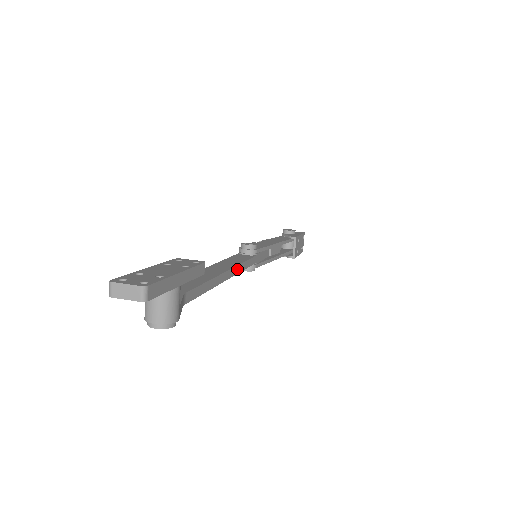
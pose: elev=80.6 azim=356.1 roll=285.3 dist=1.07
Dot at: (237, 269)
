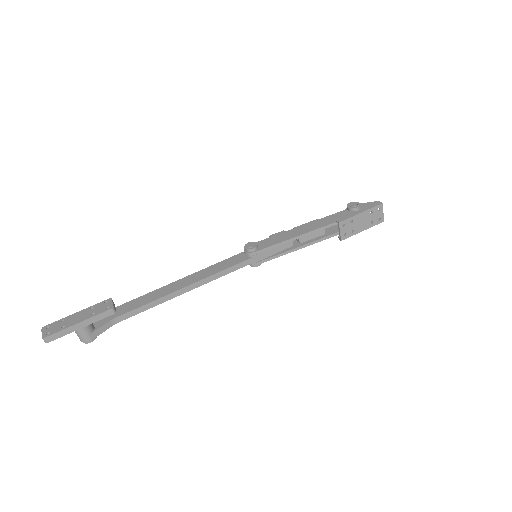
Dot at: (206, 280)
